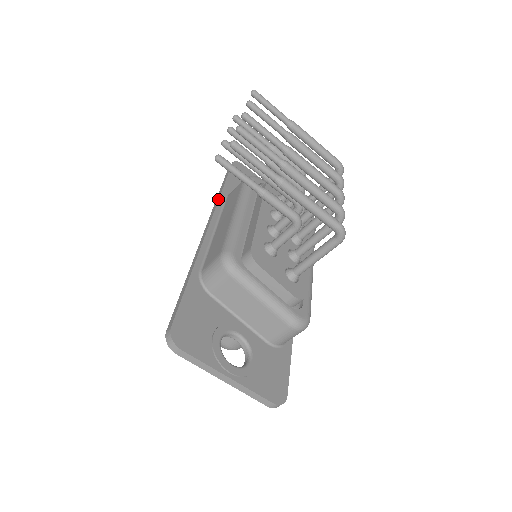
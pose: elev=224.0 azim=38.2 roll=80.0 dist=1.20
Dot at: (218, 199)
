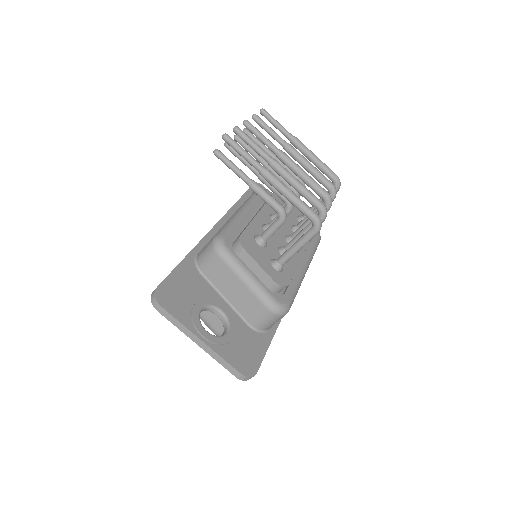
Dot at: (231, 207)
